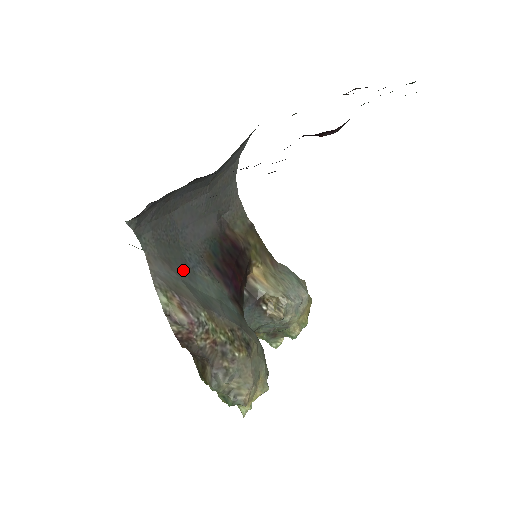
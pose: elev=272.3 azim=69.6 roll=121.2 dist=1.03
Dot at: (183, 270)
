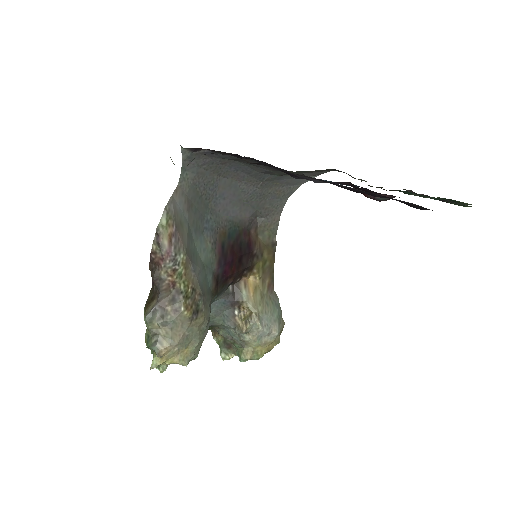
Dot at: (196, 221)
